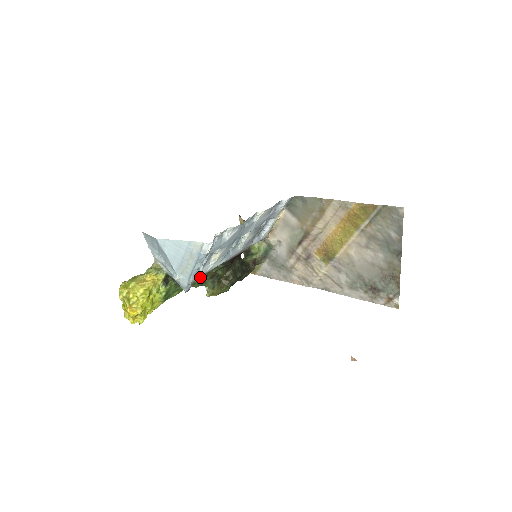
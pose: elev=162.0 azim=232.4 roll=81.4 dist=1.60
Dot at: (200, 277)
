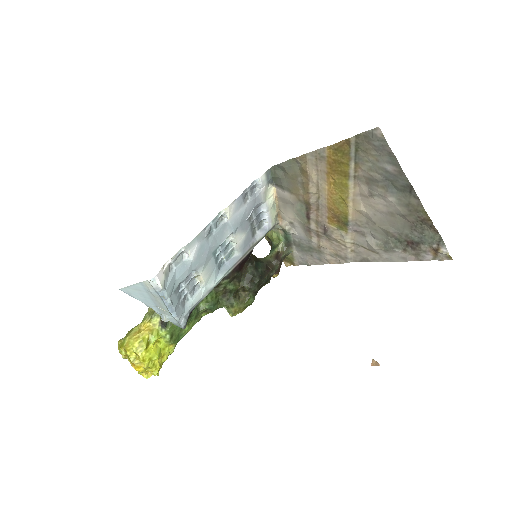
Dot at: (207, 302)
